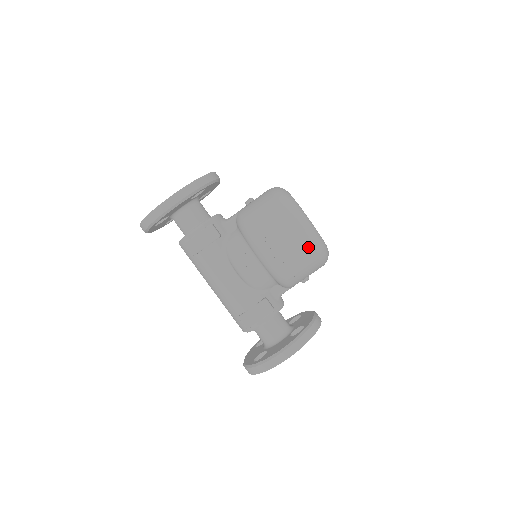
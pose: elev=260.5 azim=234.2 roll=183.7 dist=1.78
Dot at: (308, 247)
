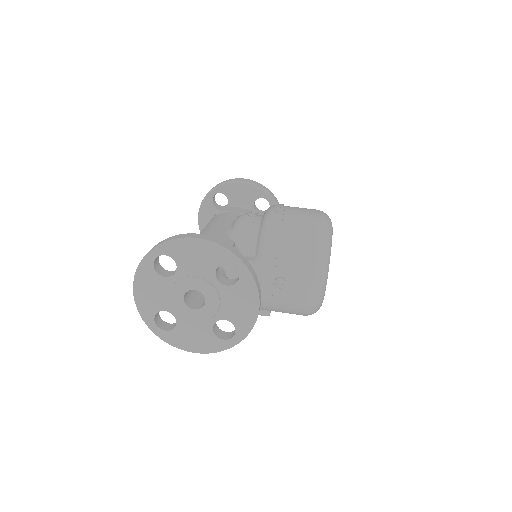
Dot at: (315, 222)
